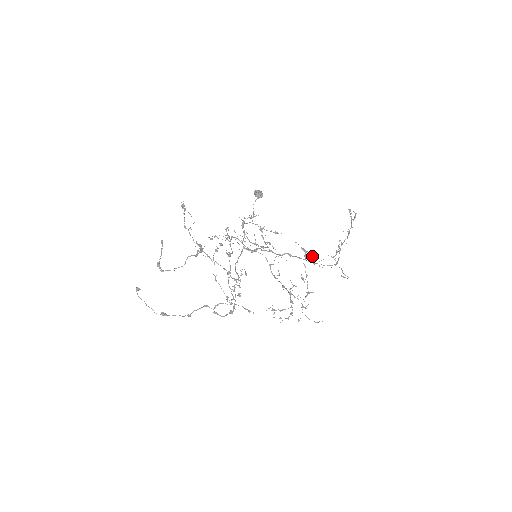
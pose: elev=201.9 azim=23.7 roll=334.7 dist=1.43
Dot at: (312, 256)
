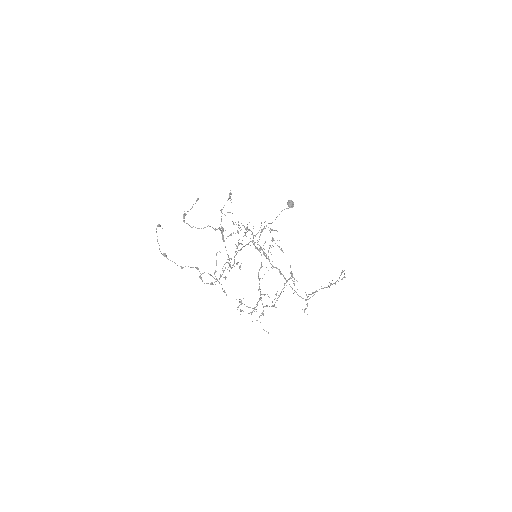
Dot at: (294, 283)
